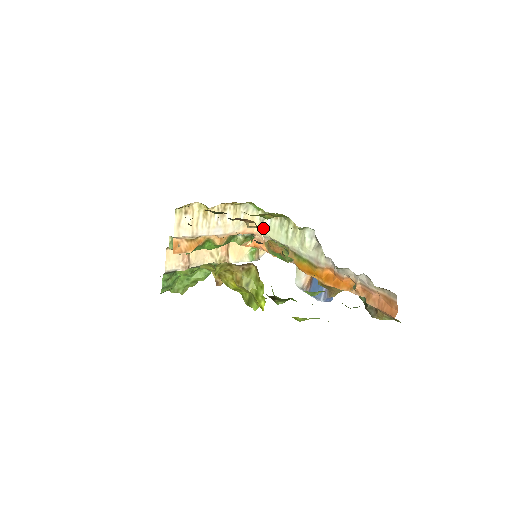
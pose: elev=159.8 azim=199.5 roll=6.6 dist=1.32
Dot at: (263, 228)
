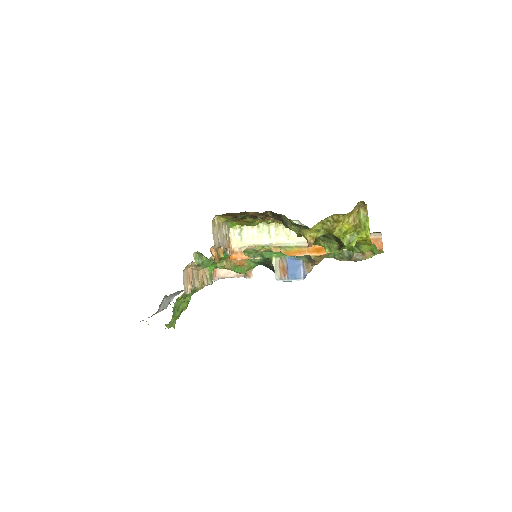
Dot at: (241, 239)
